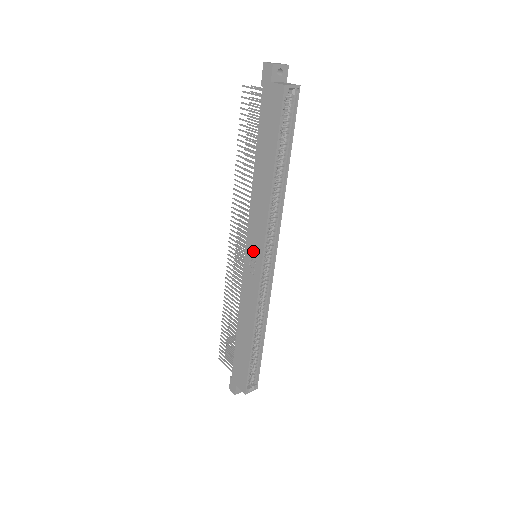
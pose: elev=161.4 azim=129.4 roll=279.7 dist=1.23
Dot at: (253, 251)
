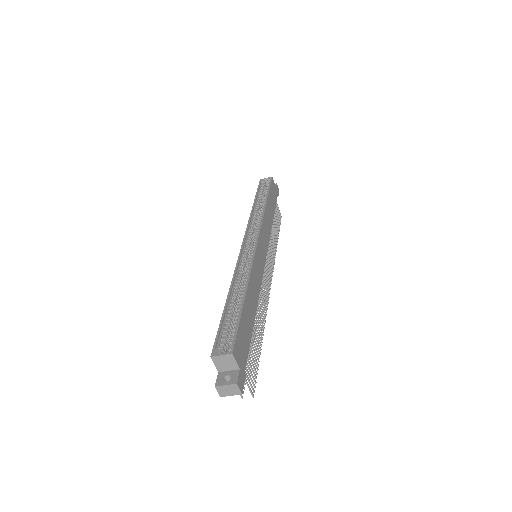
Dot at: occluded
